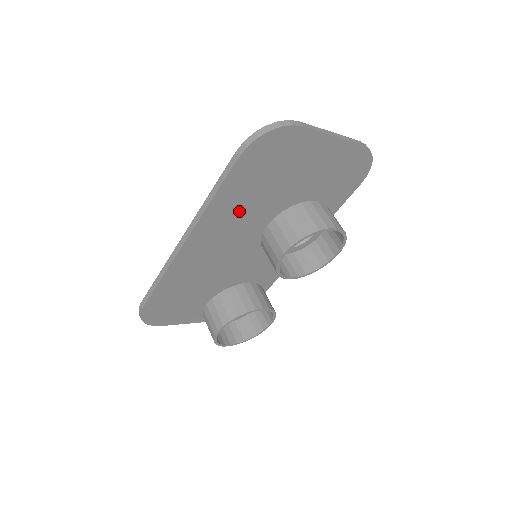
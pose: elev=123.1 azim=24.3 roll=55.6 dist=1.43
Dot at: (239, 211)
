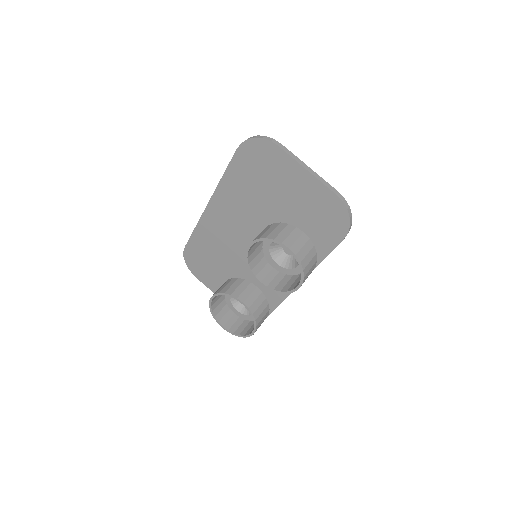
Dot at: (241, 200)
